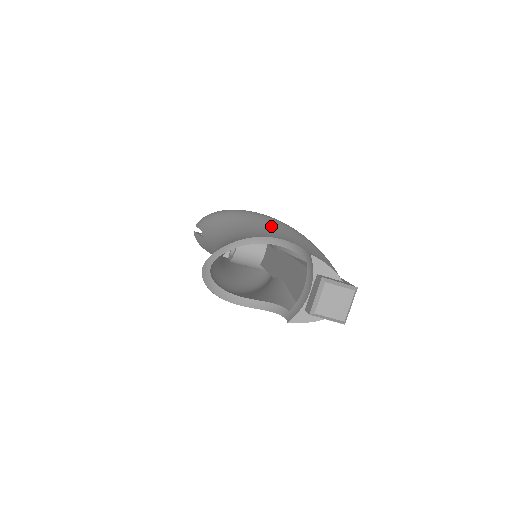
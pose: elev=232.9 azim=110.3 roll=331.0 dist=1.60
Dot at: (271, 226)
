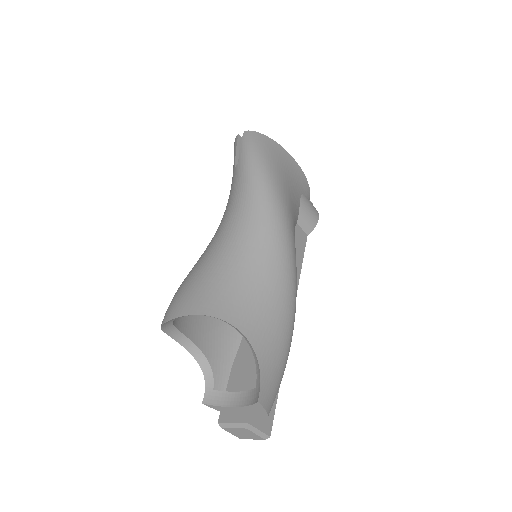
Dot at: (272, 300)
